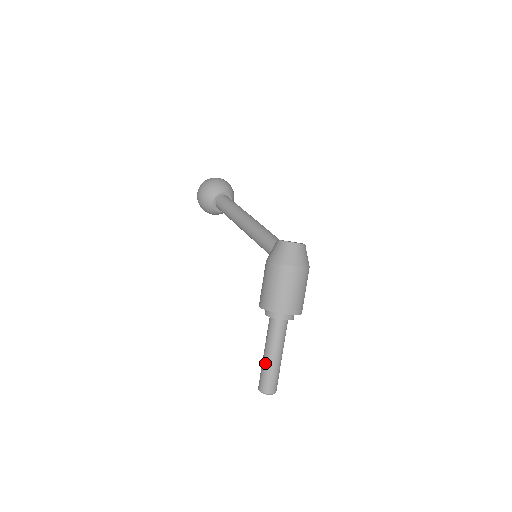
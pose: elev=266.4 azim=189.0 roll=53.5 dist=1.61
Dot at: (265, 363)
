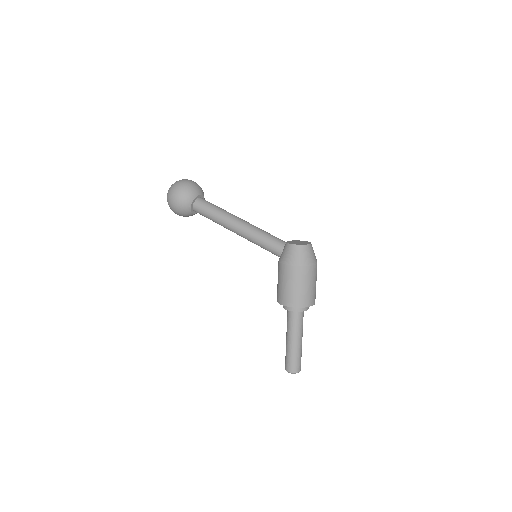
Dot at: (291, 349)
